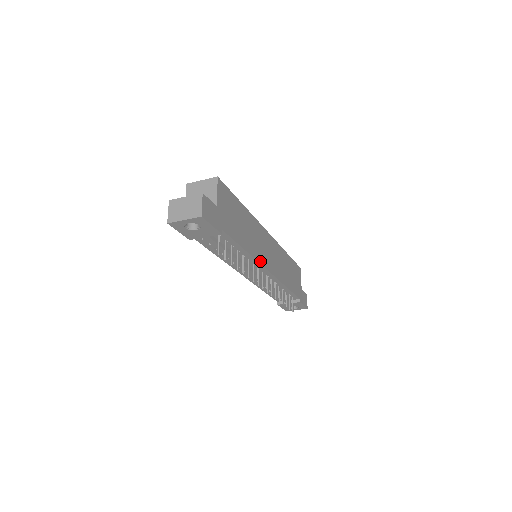
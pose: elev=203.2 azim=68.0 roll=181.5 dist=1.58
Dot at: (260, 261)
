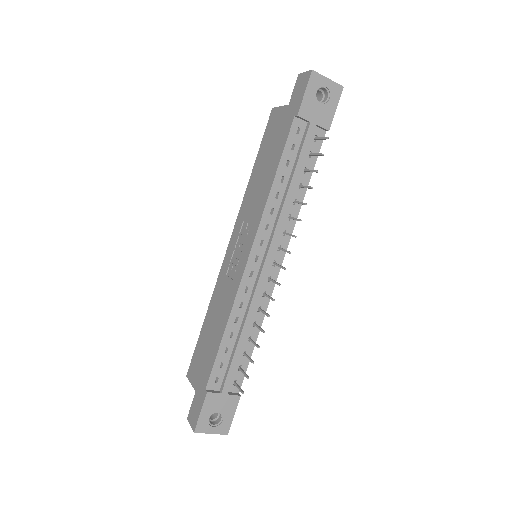
Dot at: occluded
